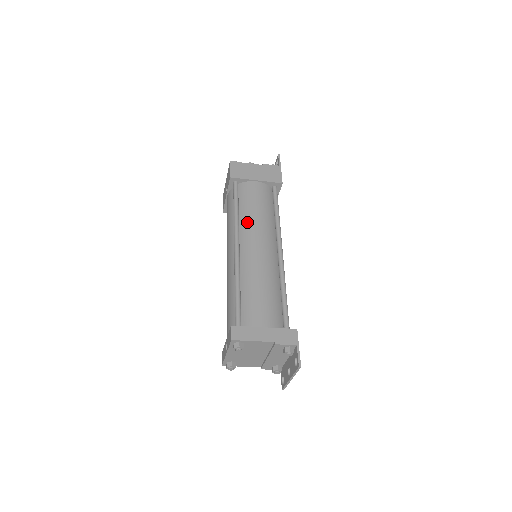
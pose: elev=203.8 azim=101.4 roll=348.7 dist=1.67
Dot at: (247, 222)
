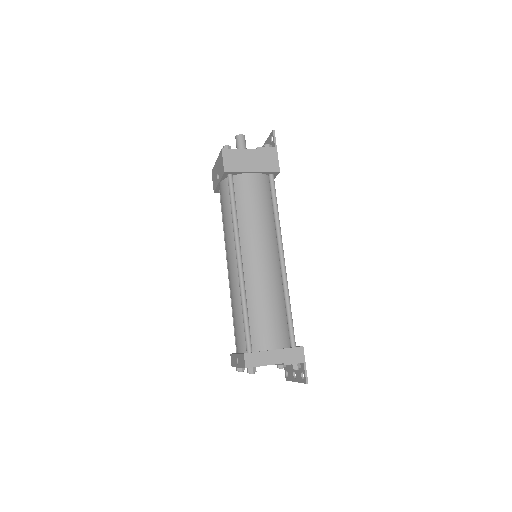
Dot at: (247, 228)
